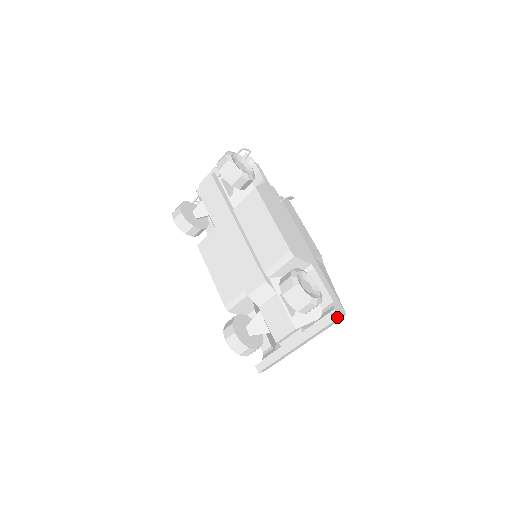
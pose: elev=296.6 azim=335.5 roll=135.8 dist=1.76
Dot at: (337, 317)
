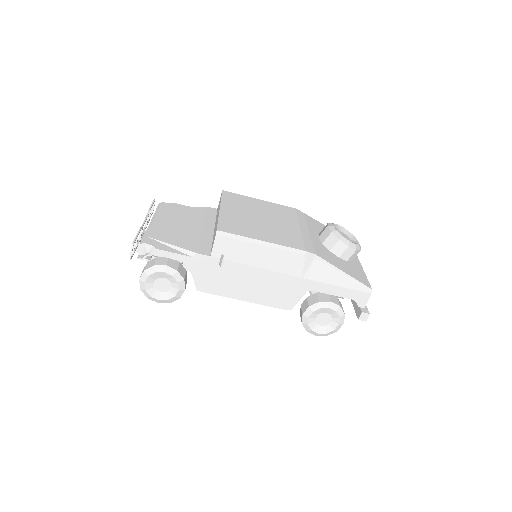
Dot at: (366, 314)
